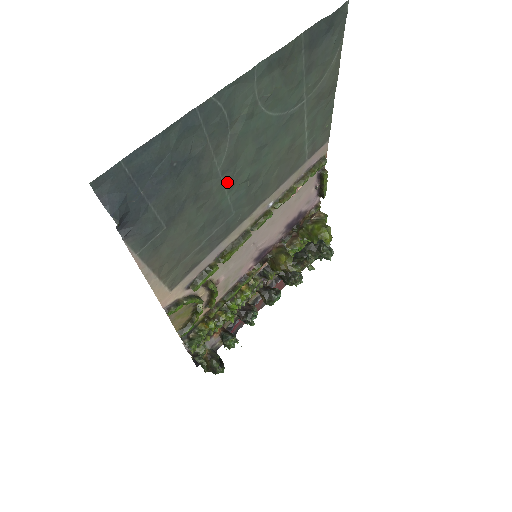
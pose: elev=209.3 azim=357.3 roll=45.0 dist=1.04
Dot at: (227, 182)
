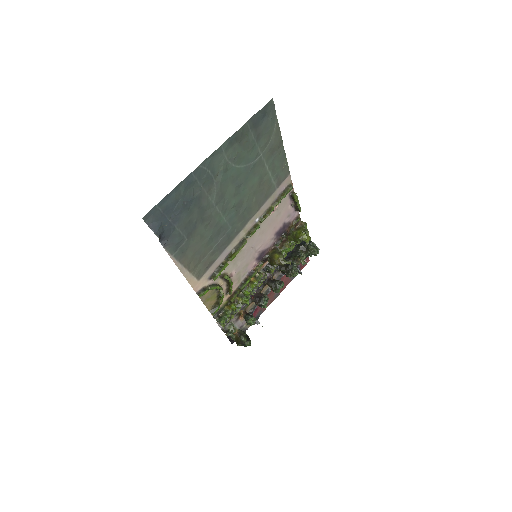
Dot at: (221, 209)
